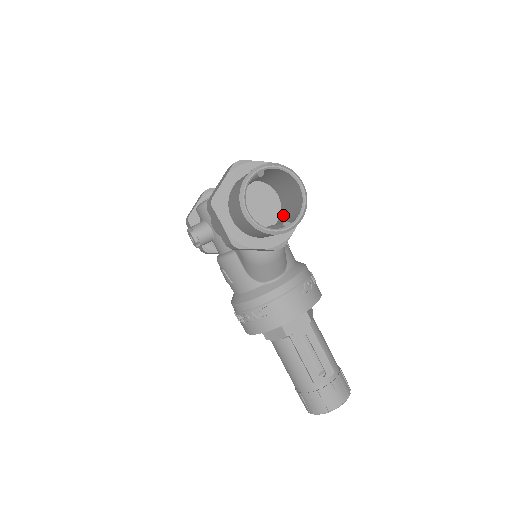
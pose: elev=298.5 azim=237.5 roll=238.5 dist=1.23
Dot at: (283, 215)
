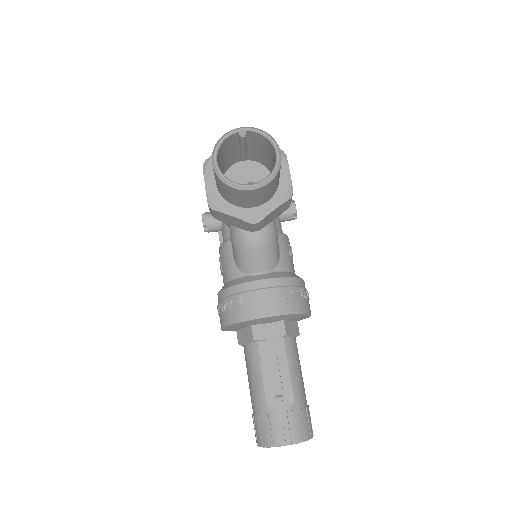
Dot at: occluded
